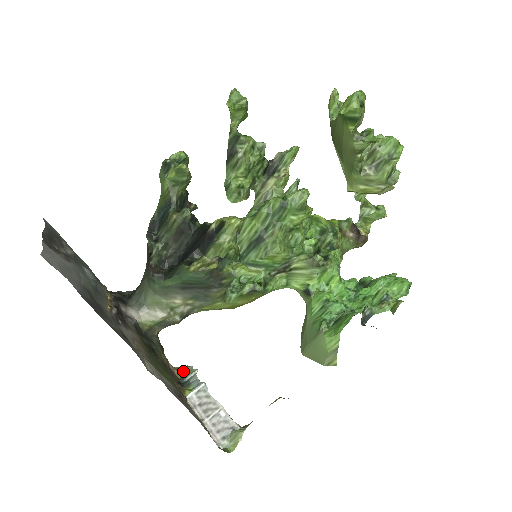
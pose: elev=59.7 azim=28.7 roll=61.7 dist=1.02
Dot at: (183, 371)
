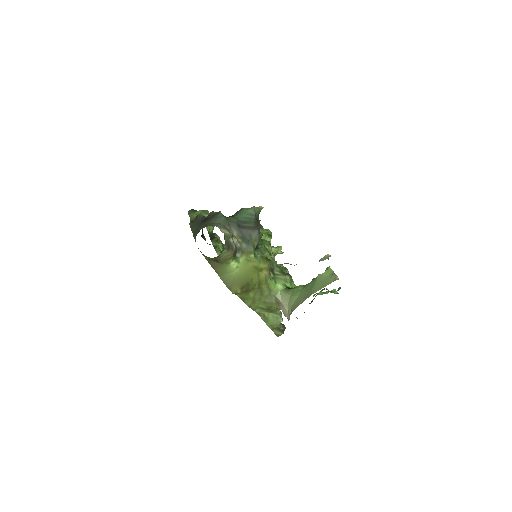
Dot at: occluded
